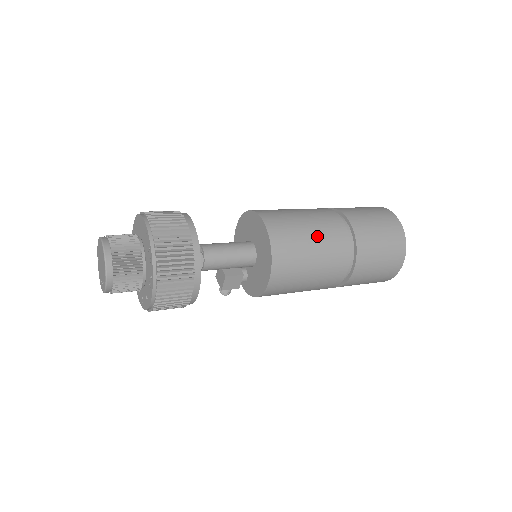
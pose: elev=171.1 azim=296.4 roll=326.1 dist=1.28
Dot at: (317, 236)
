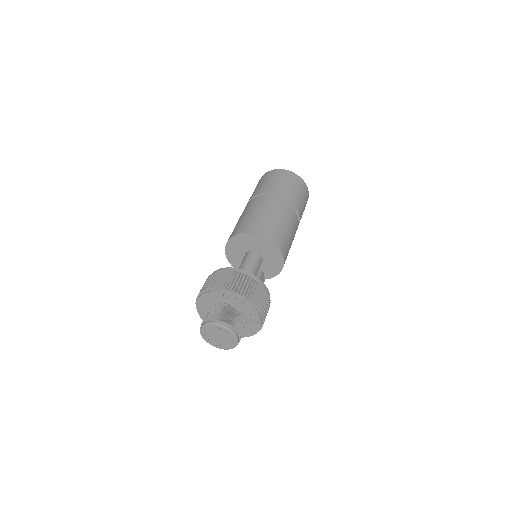
Dot at: (273, 213)
